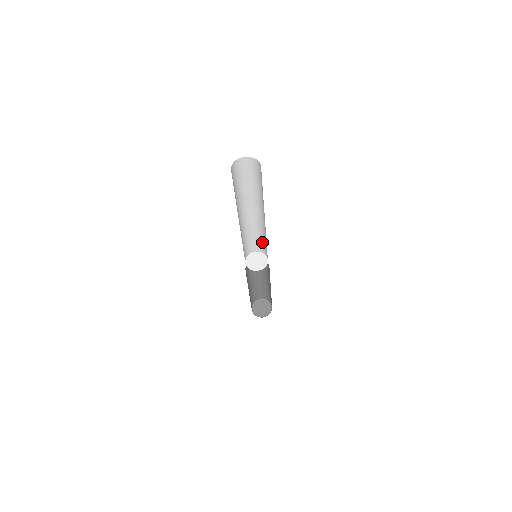
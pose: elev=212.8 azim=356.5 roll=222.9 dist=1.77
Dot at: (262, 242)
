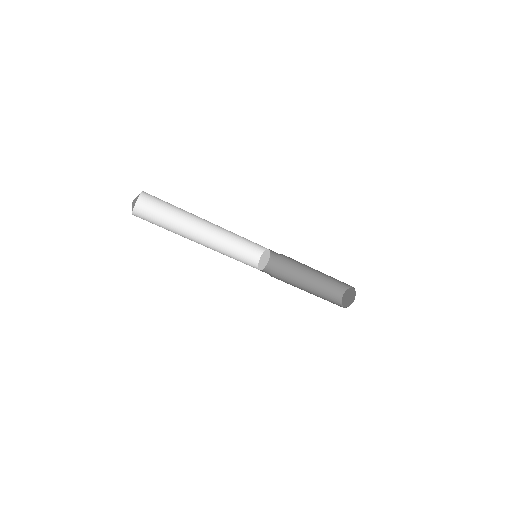
Dot at: (245, 247)
